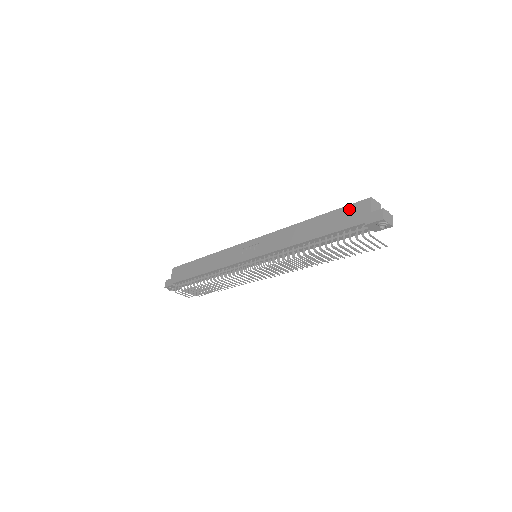
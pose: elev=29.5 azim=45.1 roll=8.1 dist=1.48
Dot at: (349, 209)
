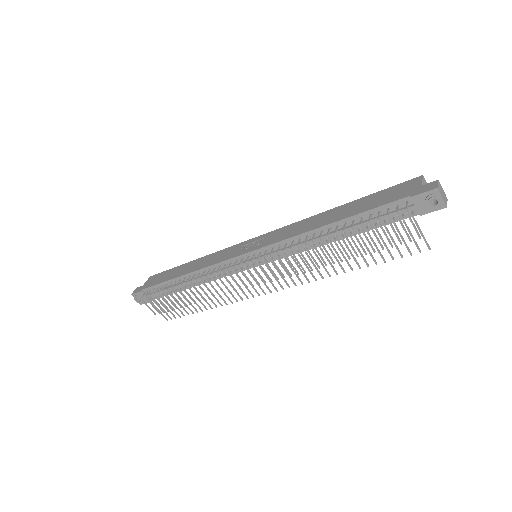
Dot at: (391, 189)
